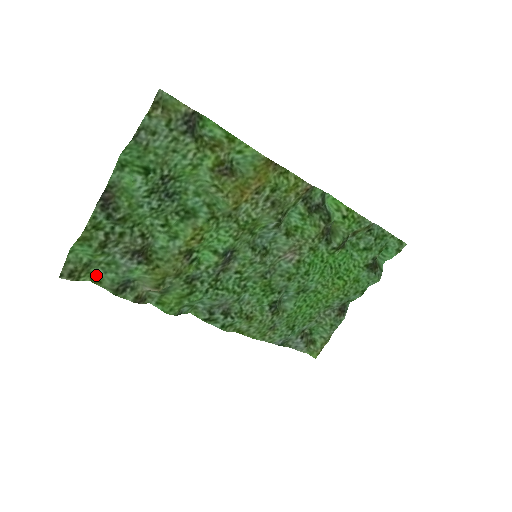
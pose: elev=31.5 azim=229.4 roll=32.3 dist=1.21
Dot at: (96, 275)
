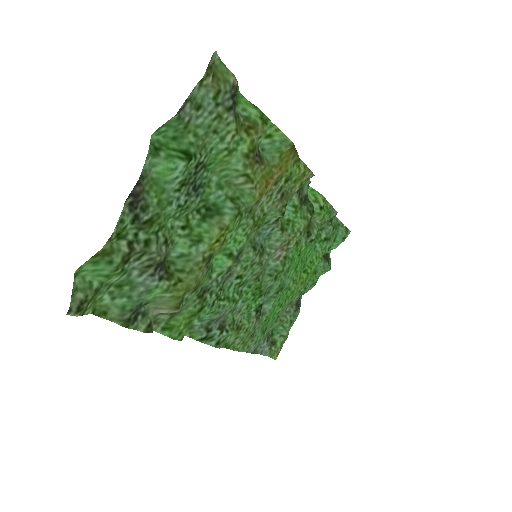
Dot at: (100, 304)
